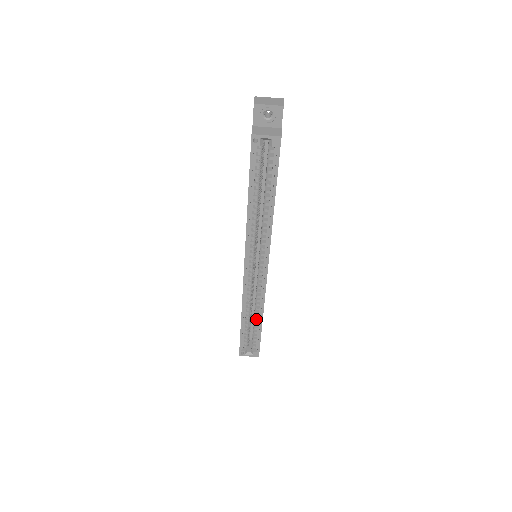
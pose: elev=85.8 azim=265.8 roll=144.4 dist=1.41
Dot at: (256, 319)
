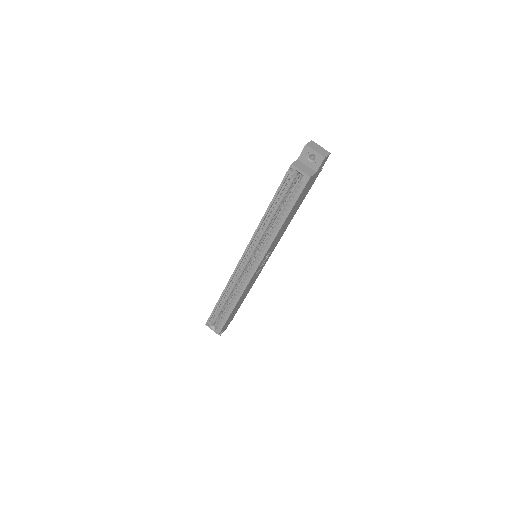
Dot at: (231, 304)
